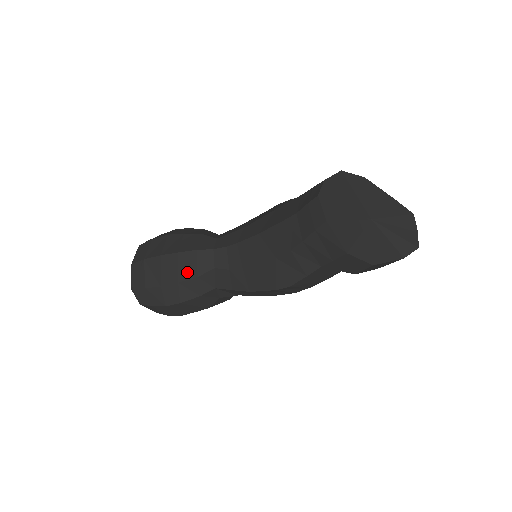
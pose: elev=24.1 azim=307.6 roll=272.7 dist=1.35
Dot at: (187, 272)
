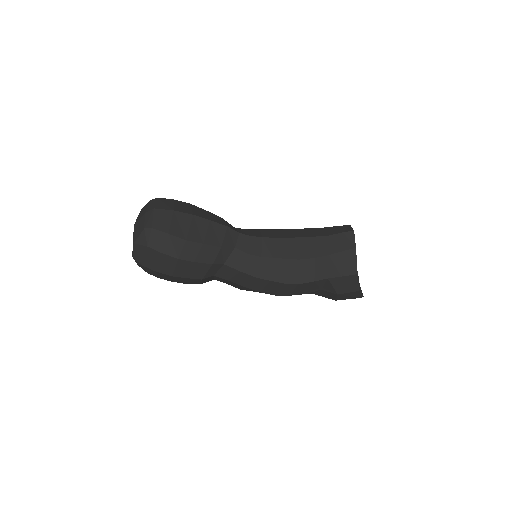
Dot at: (214, 239)
